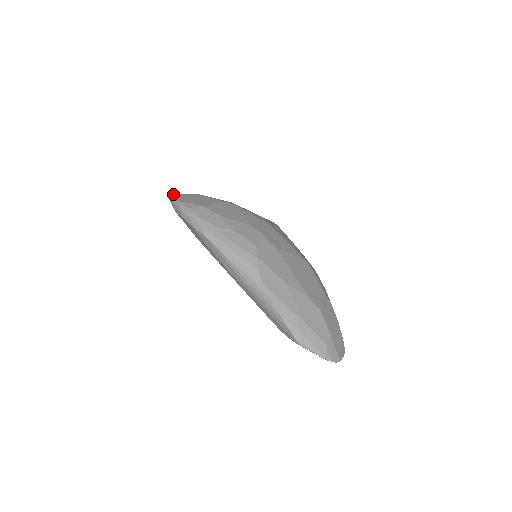
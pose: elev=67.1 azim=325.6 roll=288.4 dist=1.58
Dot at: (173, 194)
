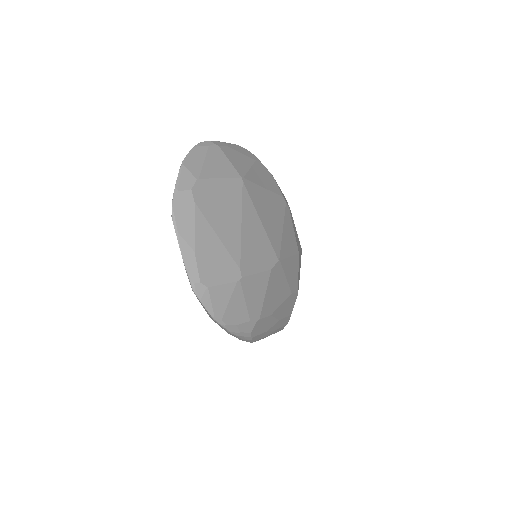
Dot at: (200, 284)
